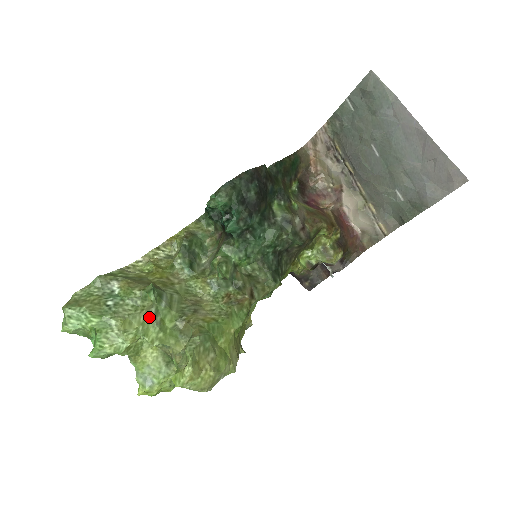
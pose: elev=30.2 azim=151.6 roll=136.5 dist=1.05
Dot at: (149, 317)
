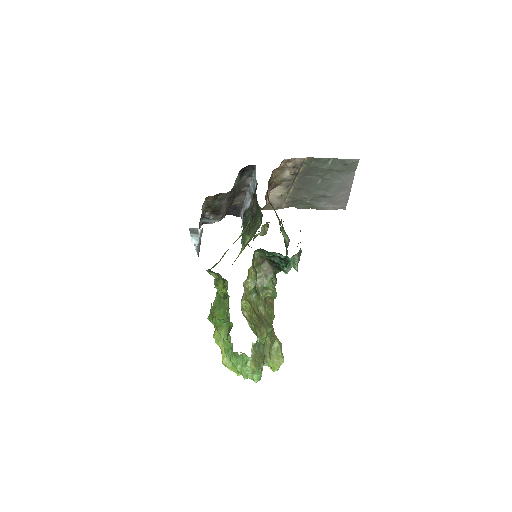
Dot at: (270, 347)
